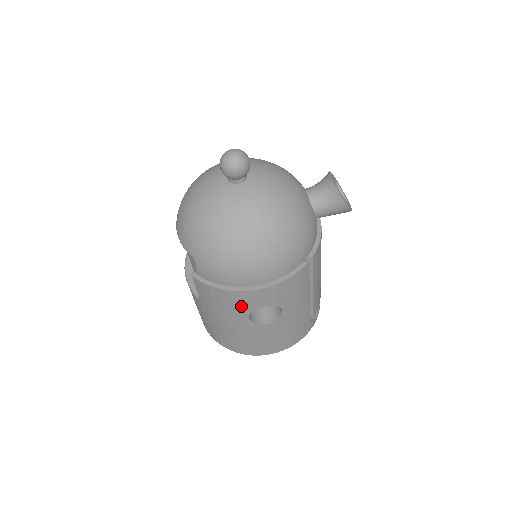
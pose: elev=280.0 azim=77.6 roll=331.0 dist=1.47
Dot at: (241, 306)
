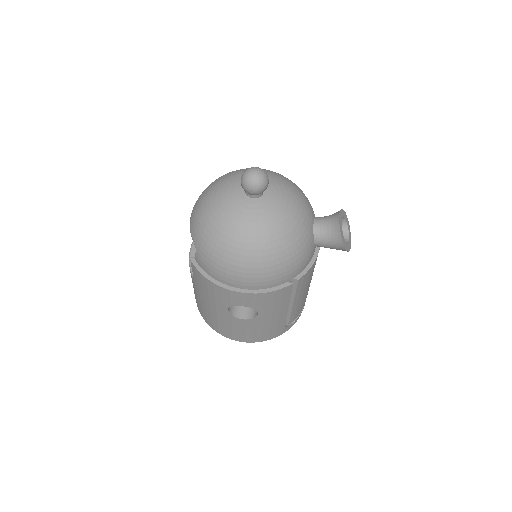
Dot at: (223, 299)
